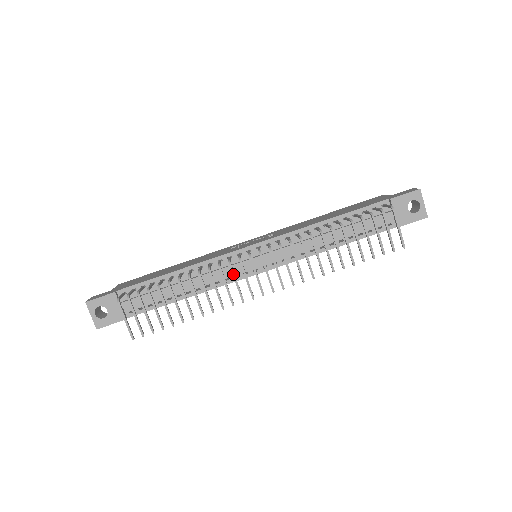
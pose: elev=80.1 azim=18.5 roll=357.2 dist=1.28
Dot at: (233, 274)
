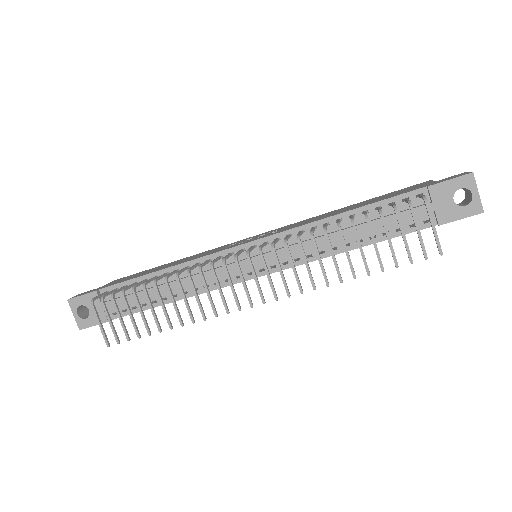
Dot at: (215, 279)
